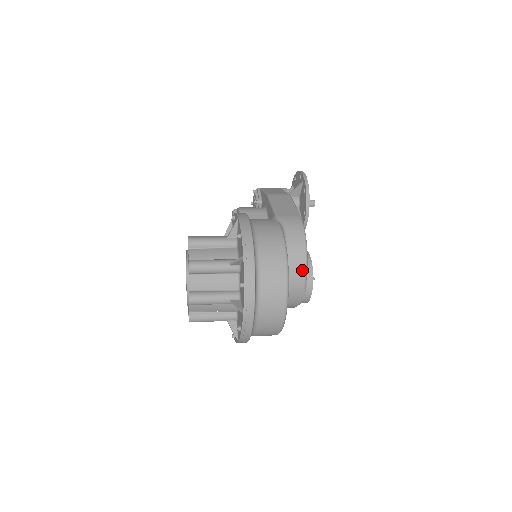
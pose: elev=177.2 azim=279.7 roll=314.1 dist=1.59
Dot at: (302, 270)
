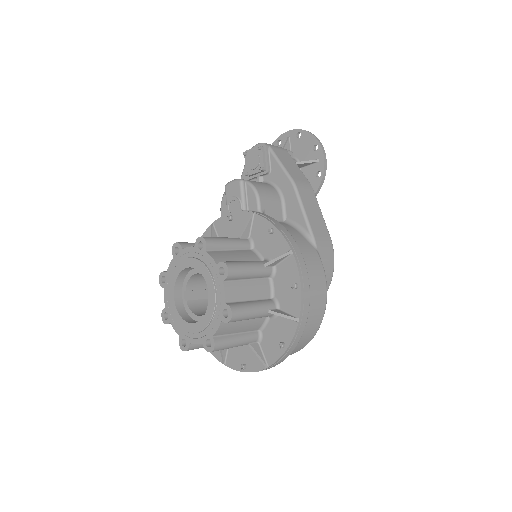
Dot at: occluded
